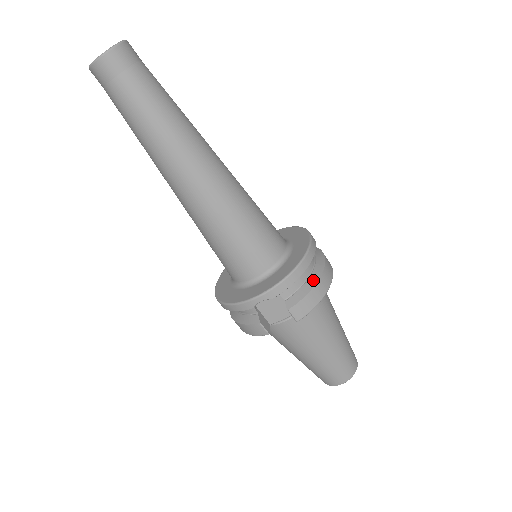
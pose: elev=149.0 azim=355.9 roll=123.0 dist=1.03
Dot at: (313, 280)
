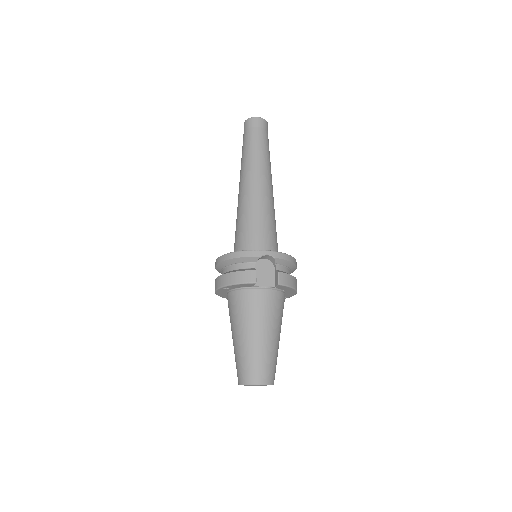
Dot at: occluded
